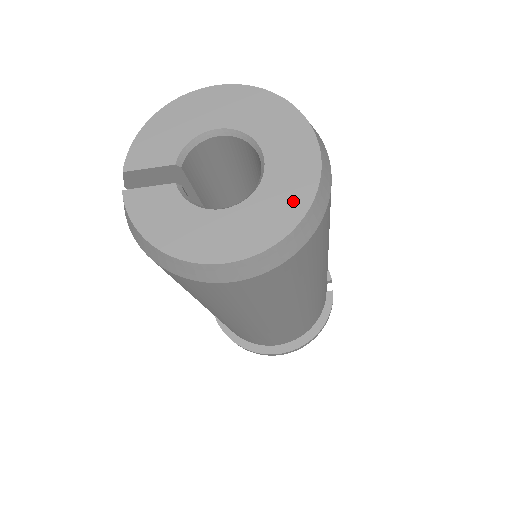
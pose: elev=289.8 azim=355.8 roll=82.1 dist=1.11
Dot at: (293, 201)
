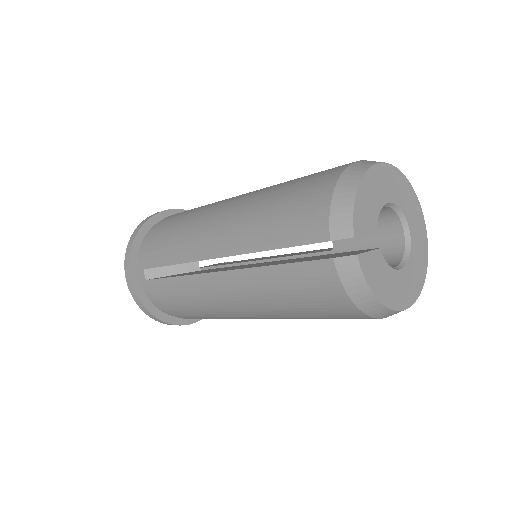
Dot at: (422, 262)
